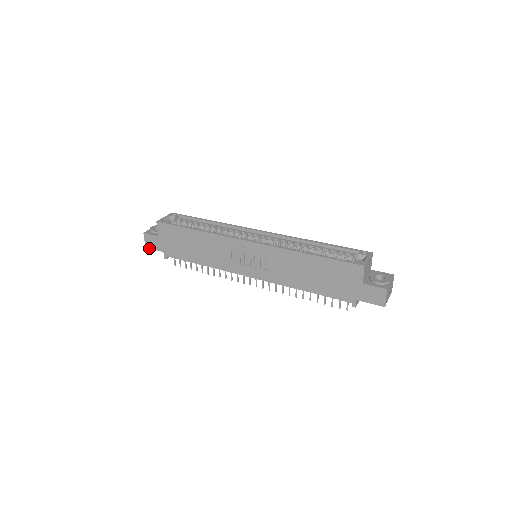
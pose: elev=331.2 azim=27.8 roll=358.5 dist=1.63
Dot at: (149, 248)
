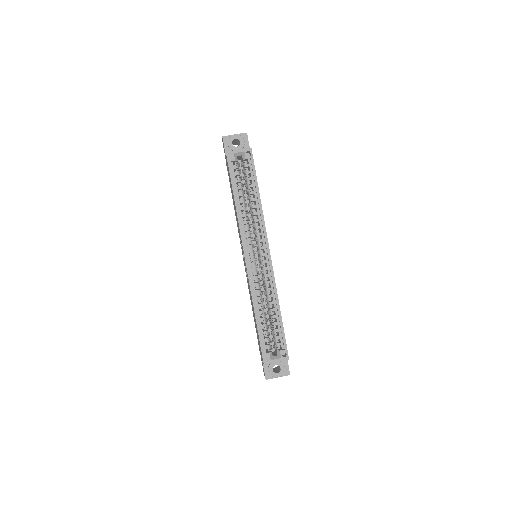
Dot at: occluded
